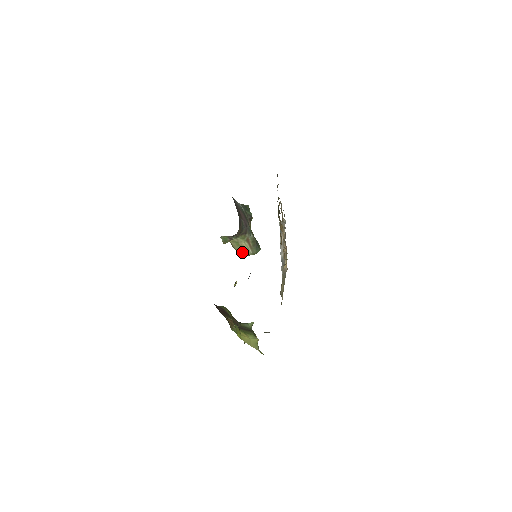
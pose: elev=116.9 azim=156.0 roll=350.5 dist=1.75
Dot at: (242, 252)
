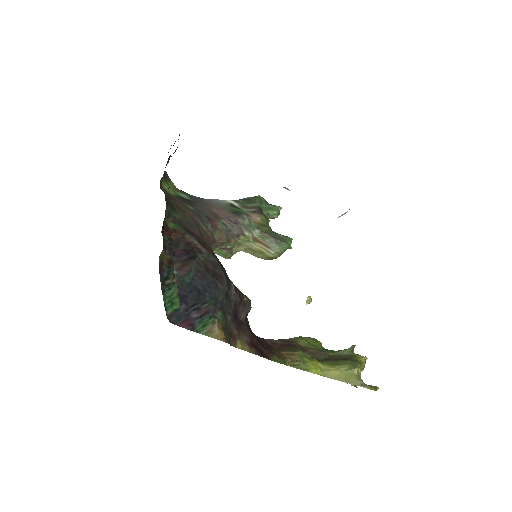
Dot at: (267, 258)
